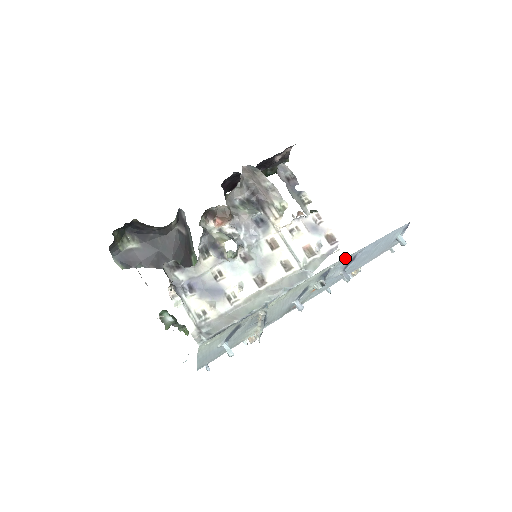
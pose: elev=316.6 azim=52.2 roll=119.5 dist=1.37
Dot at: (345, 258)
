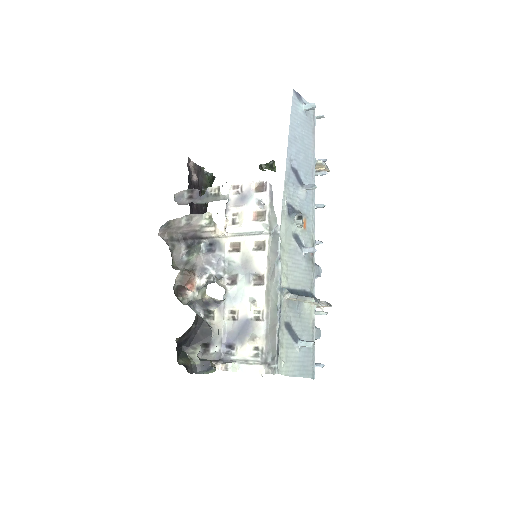
Dot at: (285, 183)
